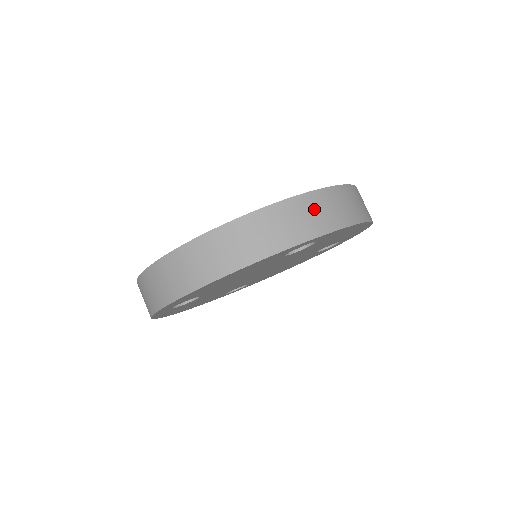
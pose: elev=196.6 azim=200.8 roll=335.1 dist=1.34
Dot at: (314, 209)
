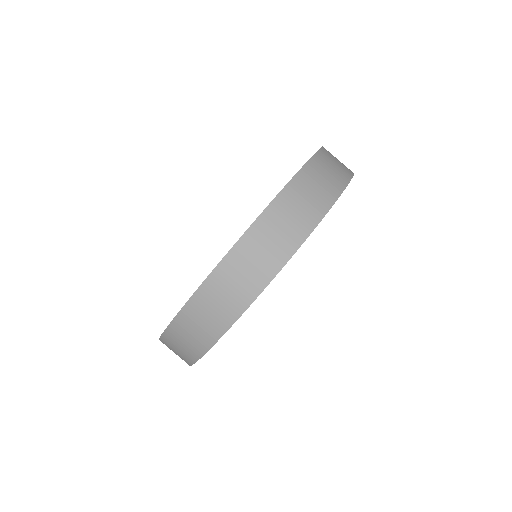
Dot at: (203, 313)
